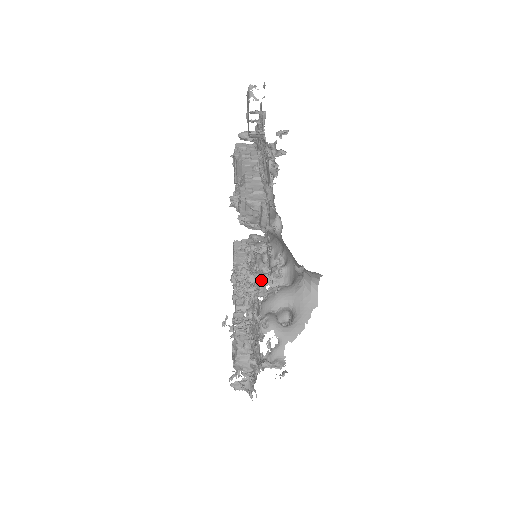
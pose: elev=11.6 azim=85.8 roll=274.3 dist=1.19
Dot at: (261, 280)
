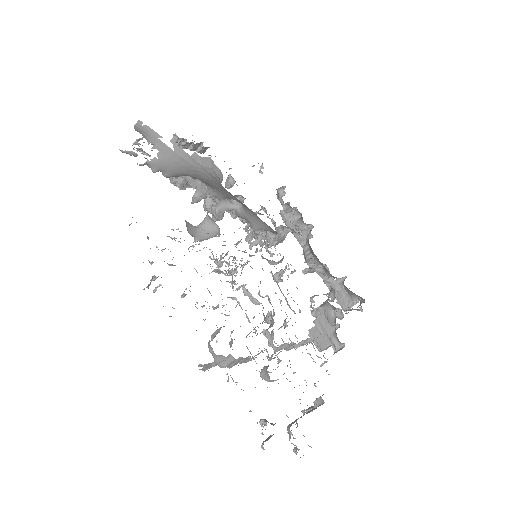
Dot at: occluded
